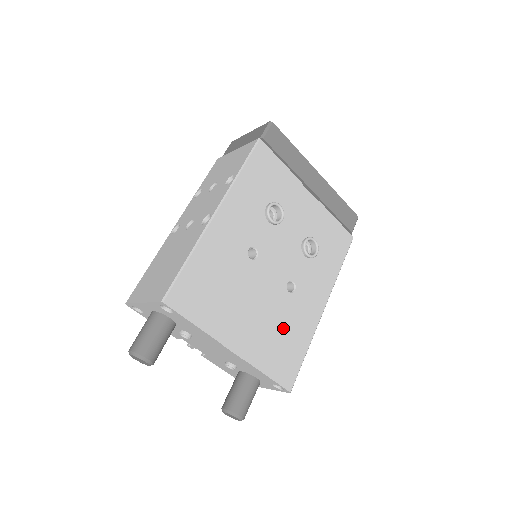
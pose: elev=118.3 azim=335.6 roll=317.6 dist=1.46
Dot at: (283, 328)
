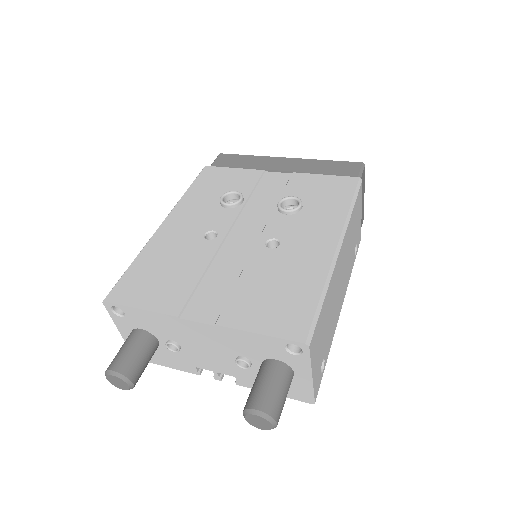
Dot at: (271, 281)
